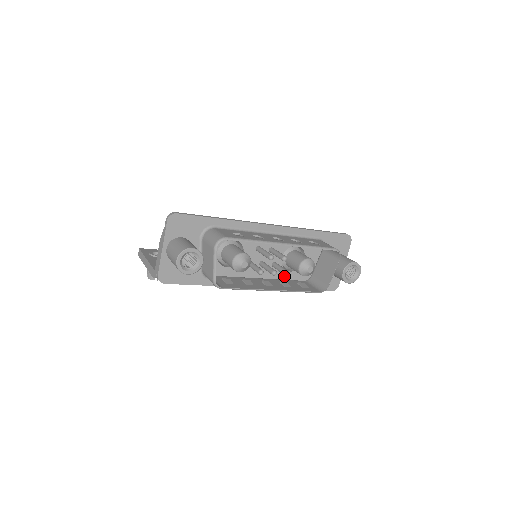
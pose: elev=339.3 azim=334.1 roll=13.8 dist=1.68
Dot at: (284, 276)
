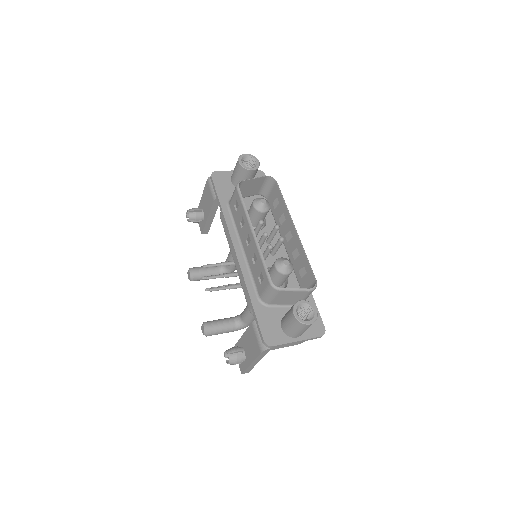
Dot at: occluded
